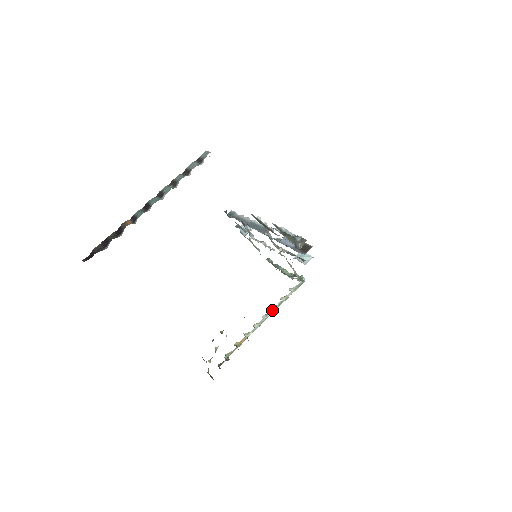
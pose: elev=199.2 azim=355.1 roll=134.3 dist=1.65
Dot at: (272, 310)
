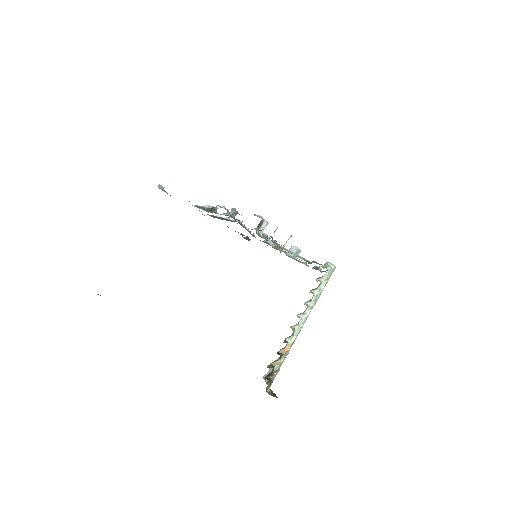
Dot at: (308, 307)
